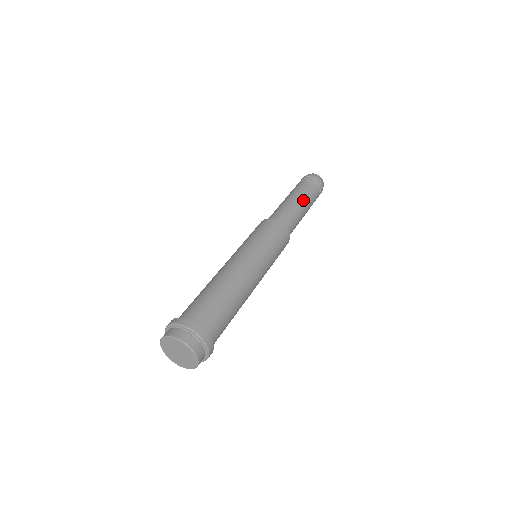
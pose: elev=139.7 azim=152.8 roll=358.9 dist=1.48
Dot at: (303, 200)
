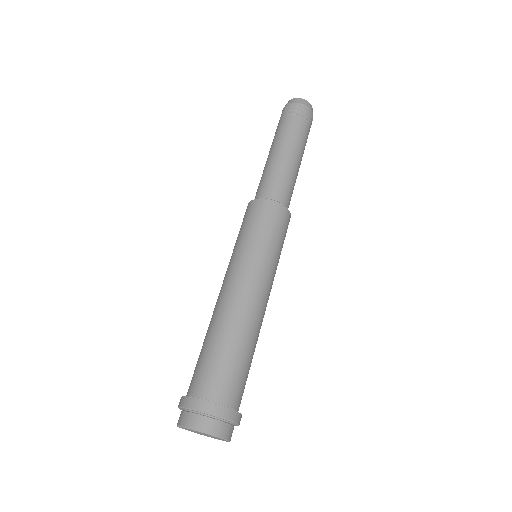
Dot at: (288, 148)
